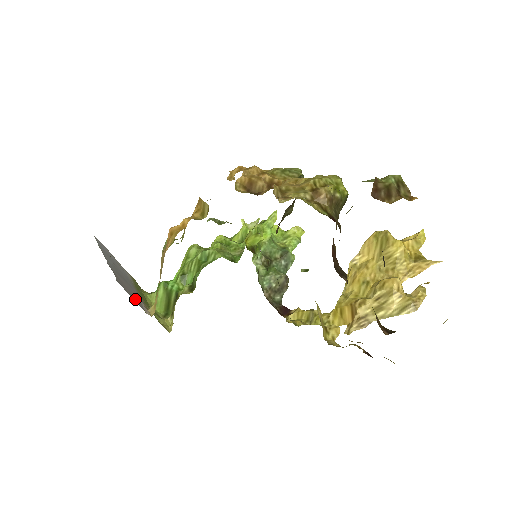
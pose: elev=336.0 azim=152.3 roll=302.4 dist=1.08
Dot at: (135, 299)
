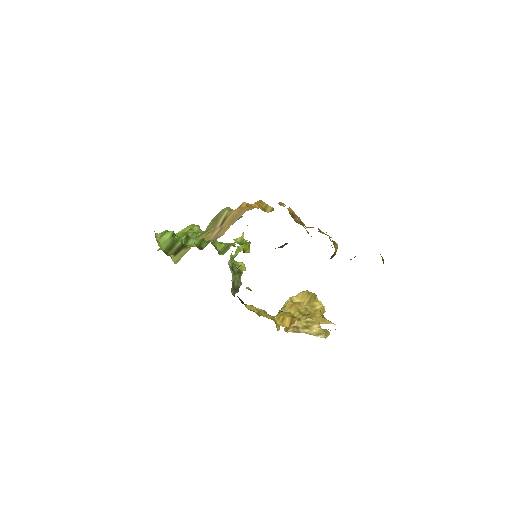
Dot at: occluded
